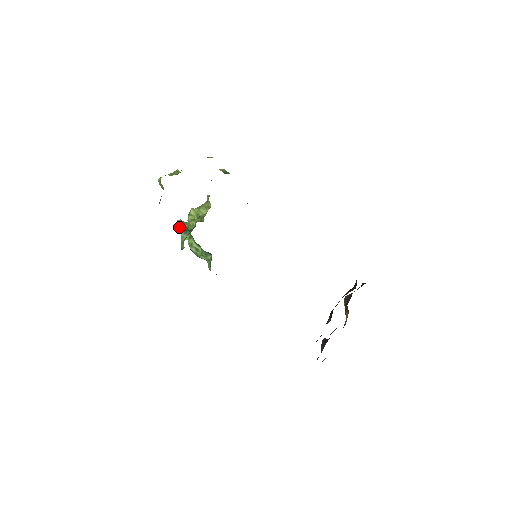
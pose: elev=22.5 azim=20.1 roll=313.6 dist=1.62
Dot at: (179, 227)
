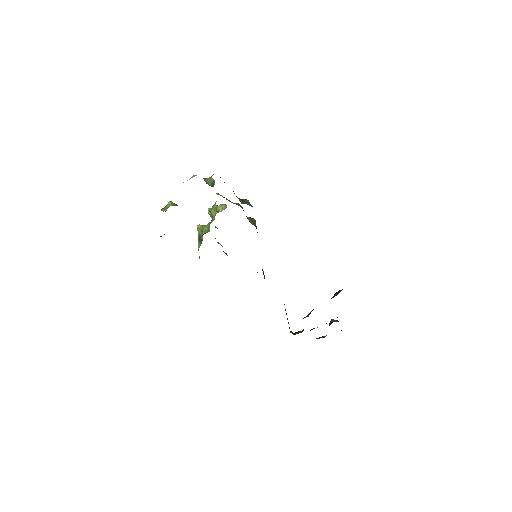
Dot at: (198, 234)
